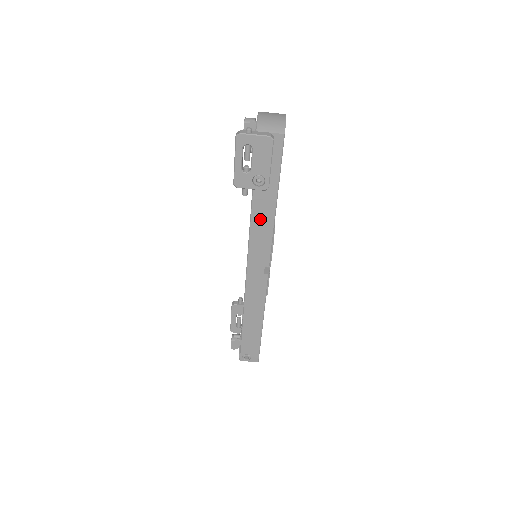
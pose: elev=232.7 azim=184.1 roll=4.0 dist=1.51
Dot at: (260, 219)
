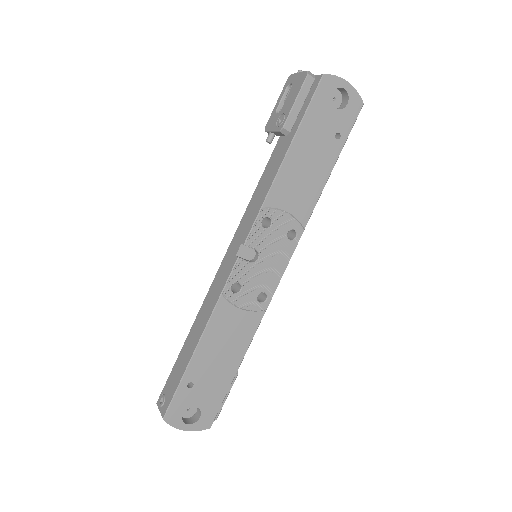
Dot at: (267, 177)
